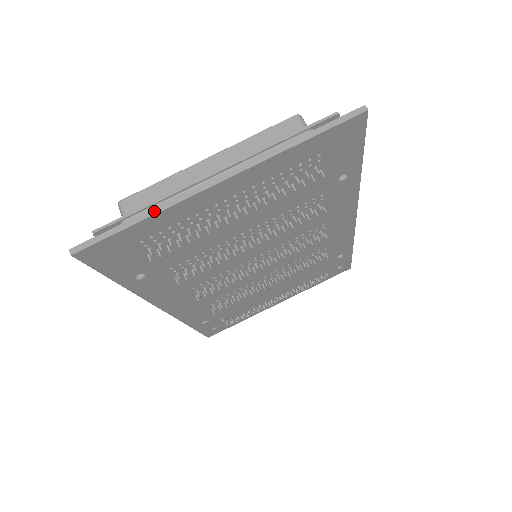
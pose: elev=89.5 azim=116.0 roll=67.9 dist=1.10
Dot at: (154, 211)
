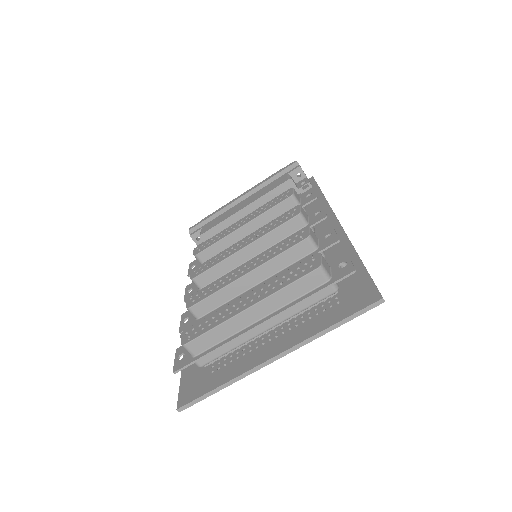
Dot at: (232, 382)
